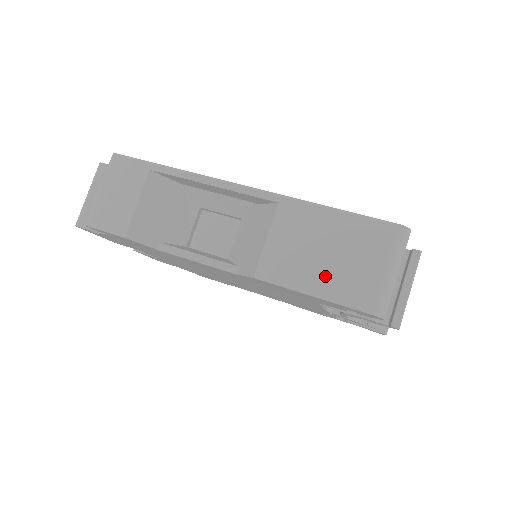
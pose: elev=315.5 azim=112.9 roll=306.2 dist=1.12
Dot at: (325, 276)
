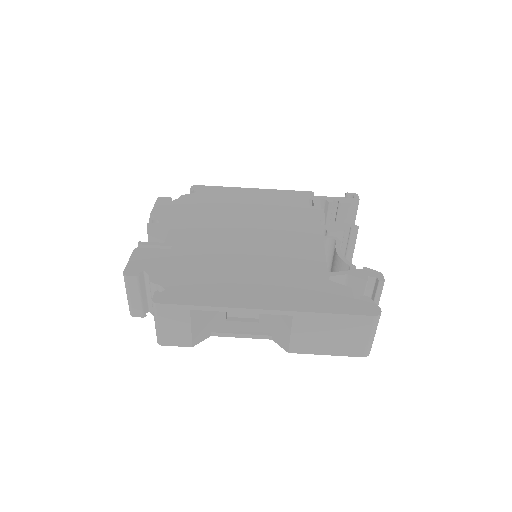
Dot at: (333, 346)
